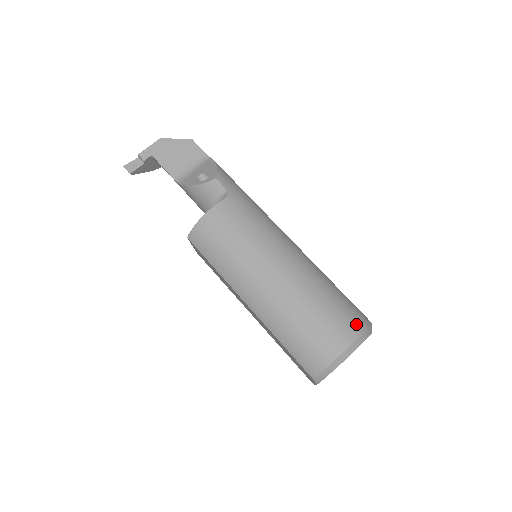
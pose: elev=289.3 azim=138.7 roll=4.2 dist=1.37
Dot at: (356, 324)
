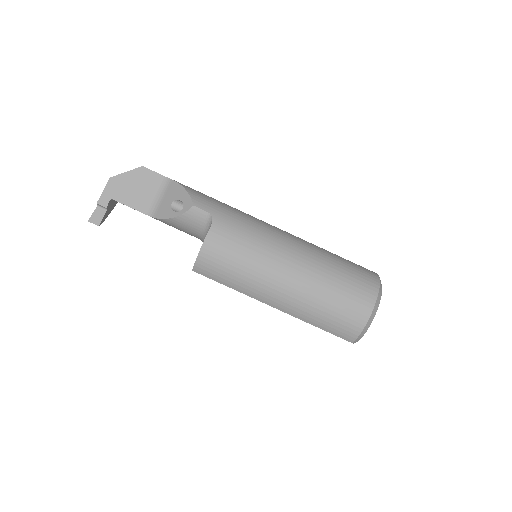
Dot at: (370, 286)
